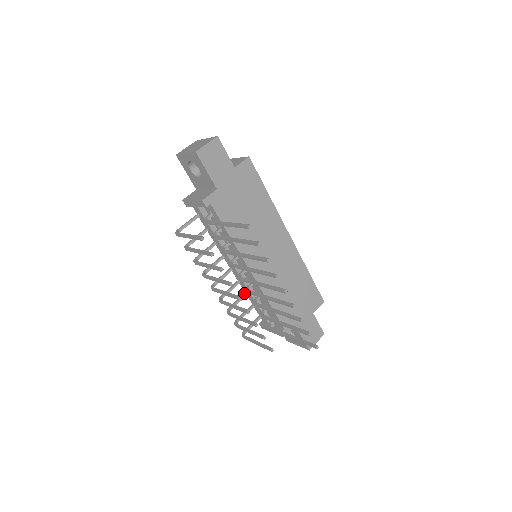
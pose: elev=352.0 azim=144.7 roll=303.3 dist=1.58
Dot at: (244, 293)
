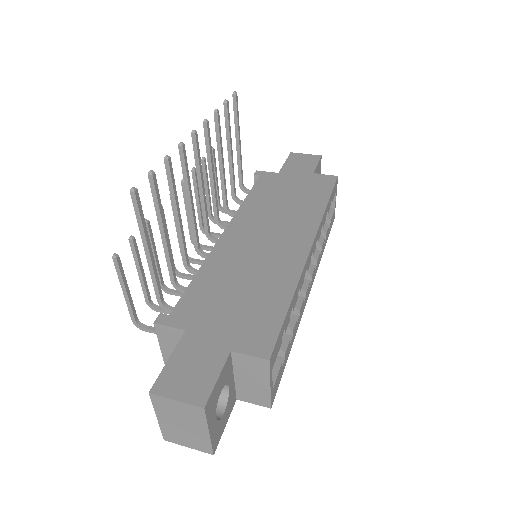
Dot at: occluded
